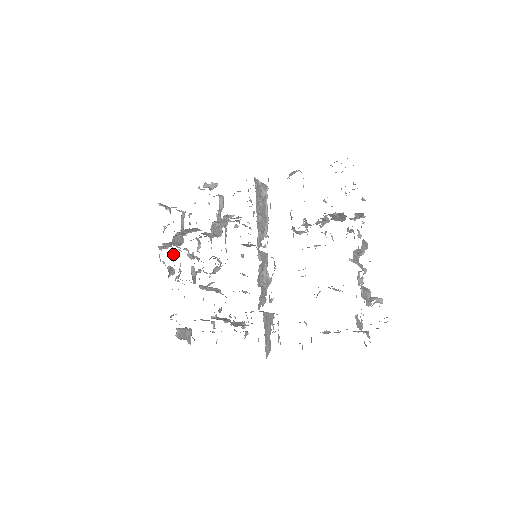
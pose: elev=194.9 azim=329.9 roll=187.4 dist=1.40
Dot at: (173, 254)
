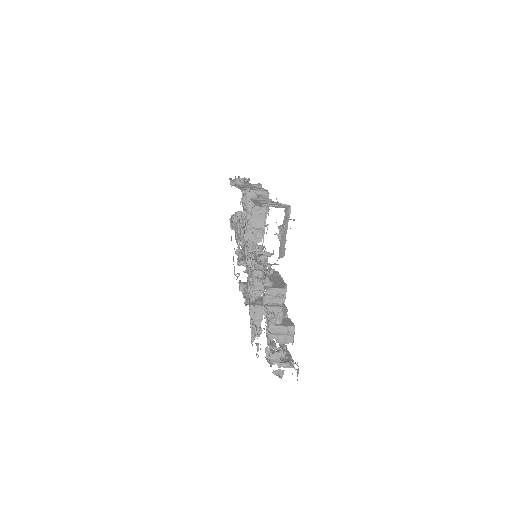
Dot at: occluded
